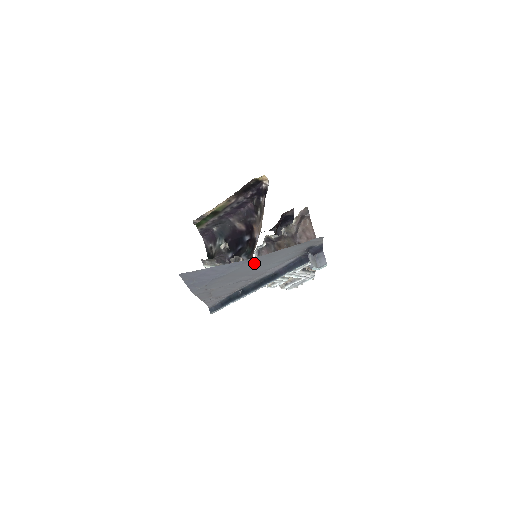
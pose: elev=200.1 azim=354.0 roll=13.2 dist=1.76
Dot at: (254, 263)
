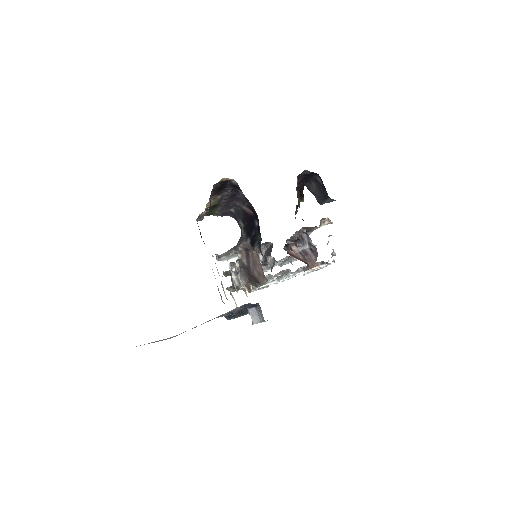
Dot at: occluded
